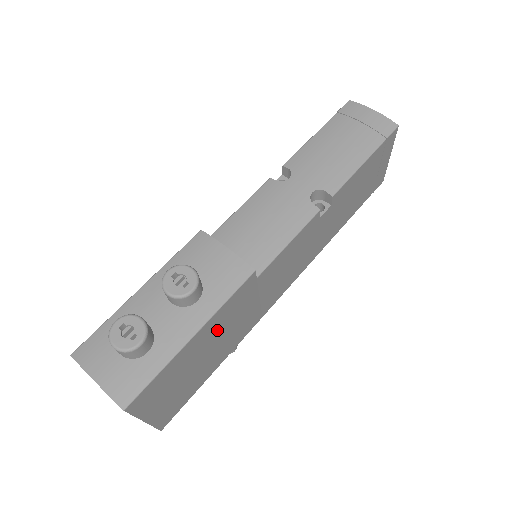
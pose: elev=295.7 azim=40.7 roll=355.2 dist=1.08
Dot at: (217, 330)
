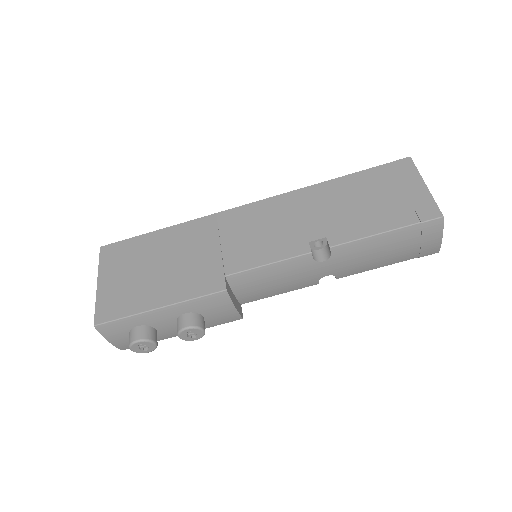
Dot at: occluded
